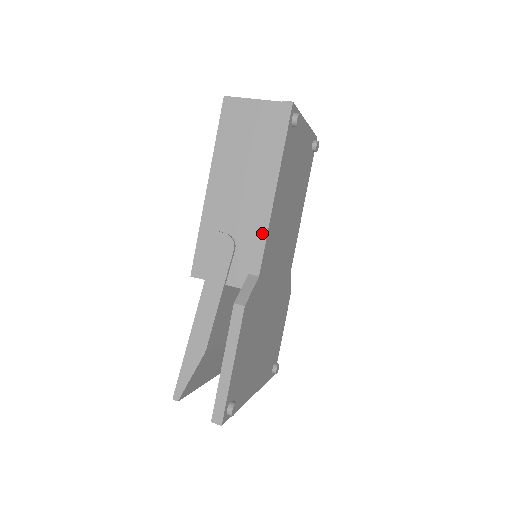
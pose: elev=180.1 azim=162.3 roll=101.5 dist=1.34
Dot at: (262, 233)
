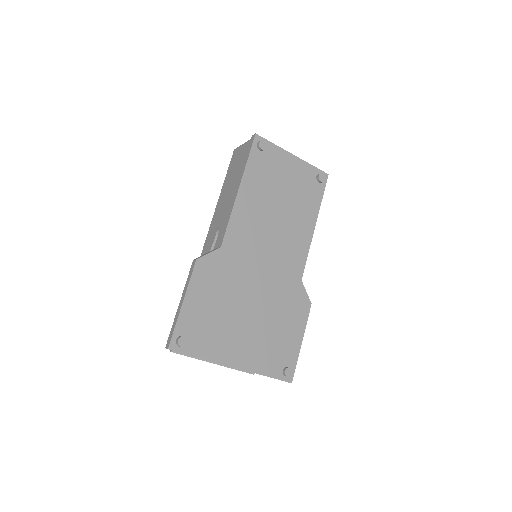
Dot at: (228, 218)
